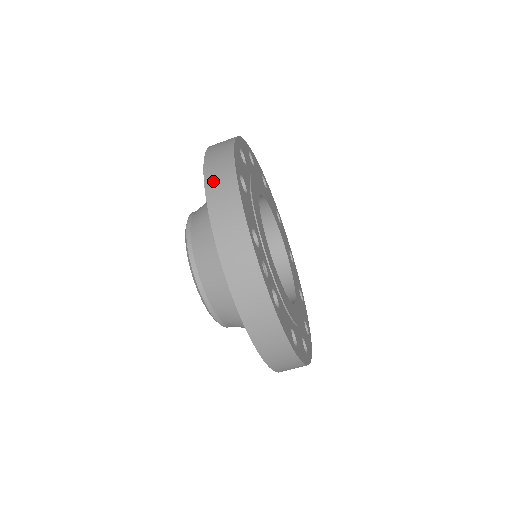
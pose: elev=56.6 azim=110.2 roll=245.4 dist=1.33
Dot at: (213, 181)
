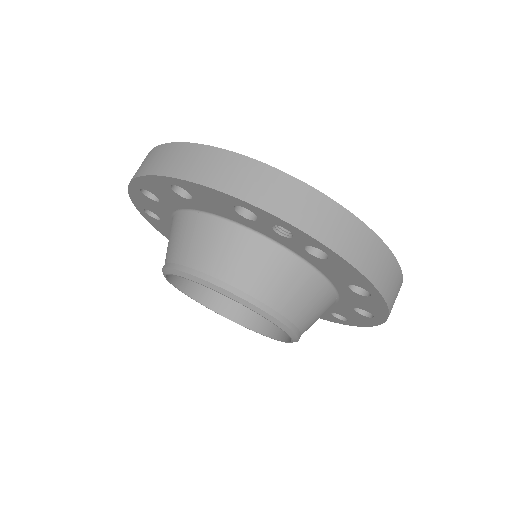
Dot at: (176, 167)
